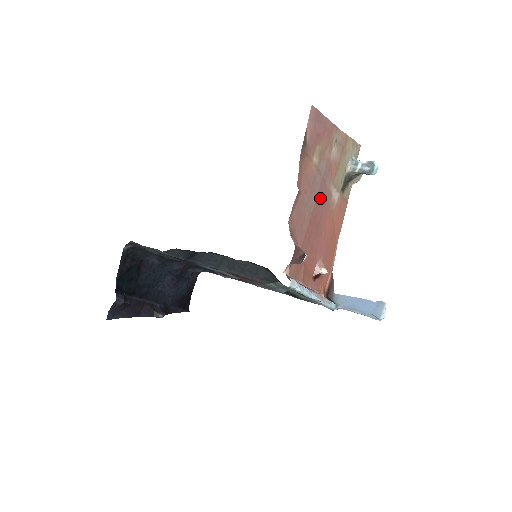
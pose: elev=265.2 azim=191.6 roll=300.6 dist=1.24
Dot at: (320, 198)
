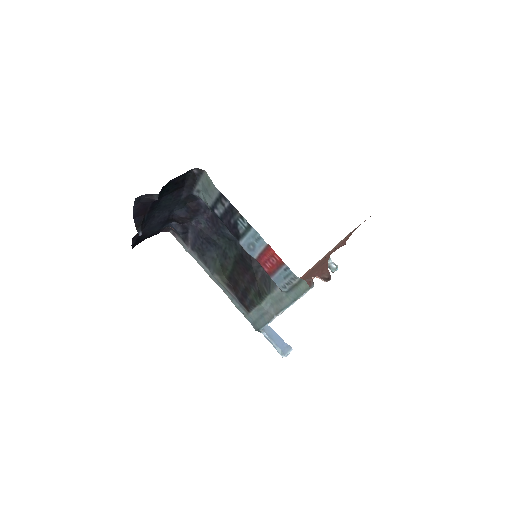
Dot at: occluded
